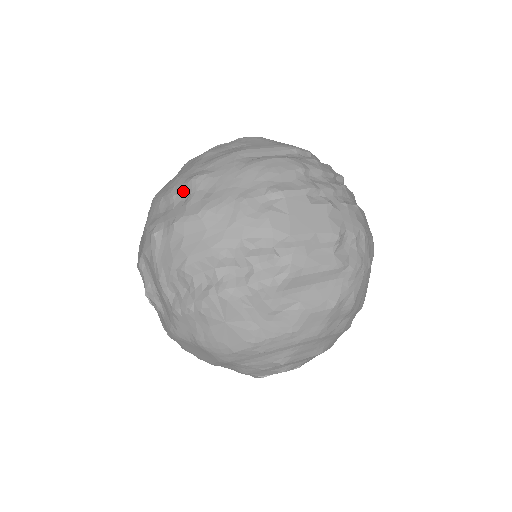
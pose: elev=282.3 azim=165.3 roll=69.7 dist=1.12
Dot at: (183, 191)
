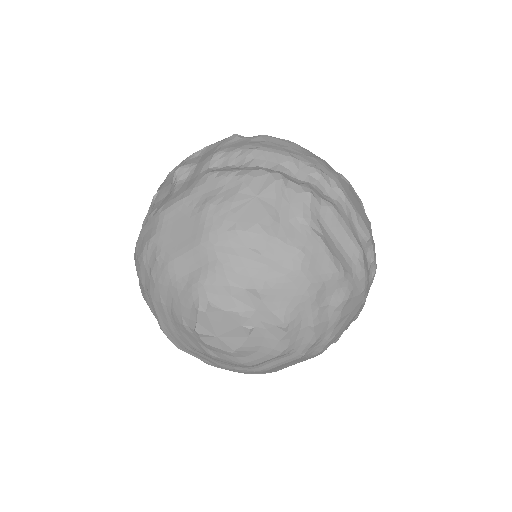
Dot at: occluded
